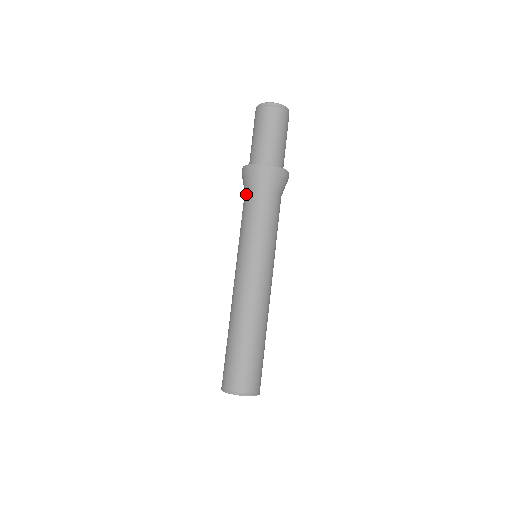
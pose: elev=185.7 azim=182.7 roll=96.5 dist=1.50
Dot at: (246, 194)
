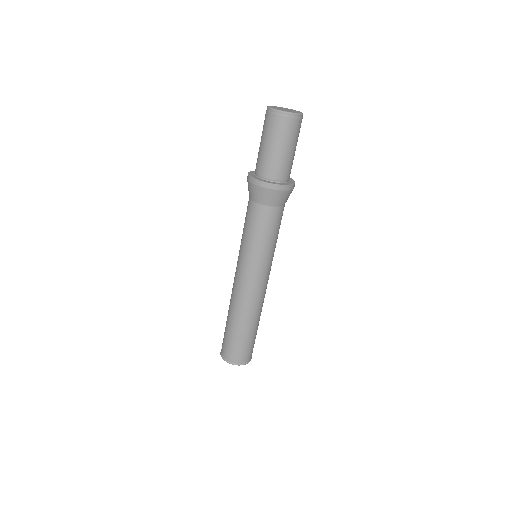
Dot at: (262, 209)
